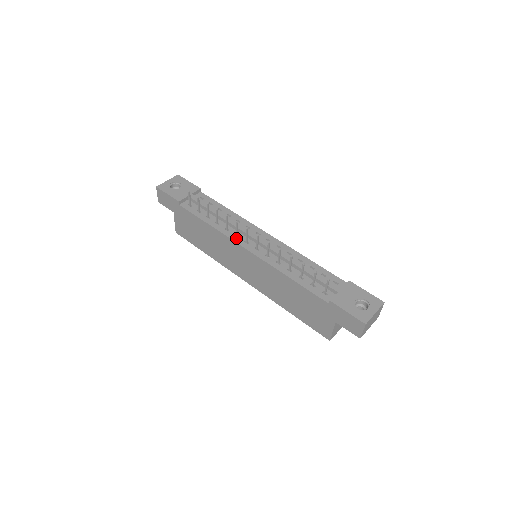
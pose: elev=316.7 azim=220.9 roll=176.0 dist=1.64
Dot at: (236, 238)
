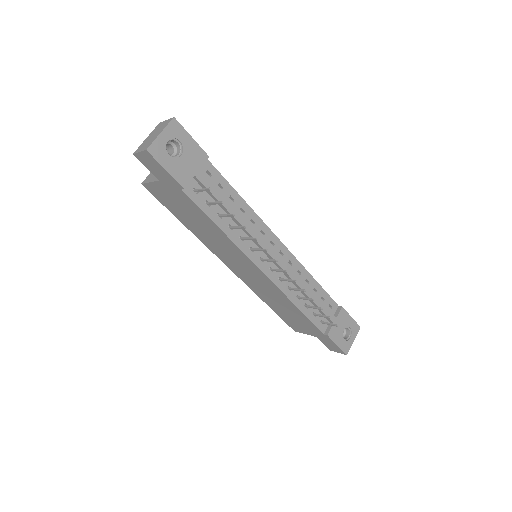
Dot at: (252, 254)
